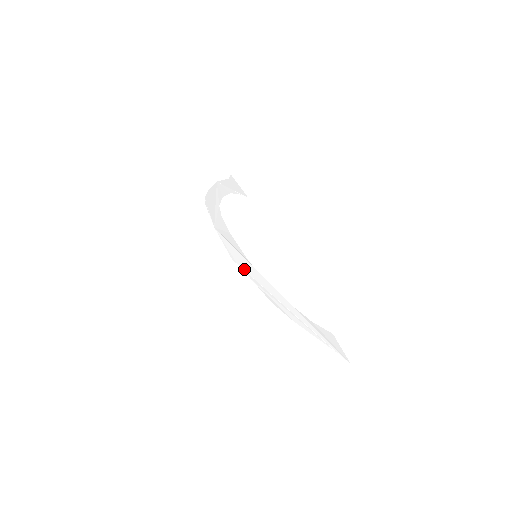
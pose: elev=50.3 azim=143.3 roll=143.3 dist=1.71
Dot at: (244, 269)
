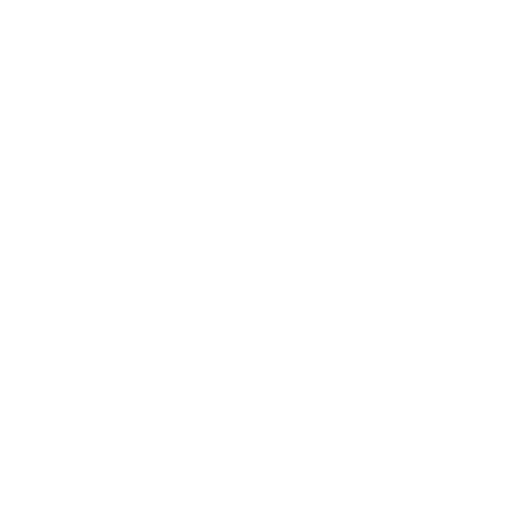
Dot at: (232, 264)
